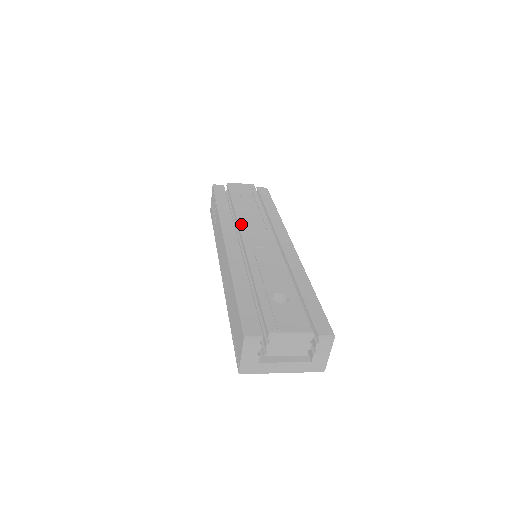
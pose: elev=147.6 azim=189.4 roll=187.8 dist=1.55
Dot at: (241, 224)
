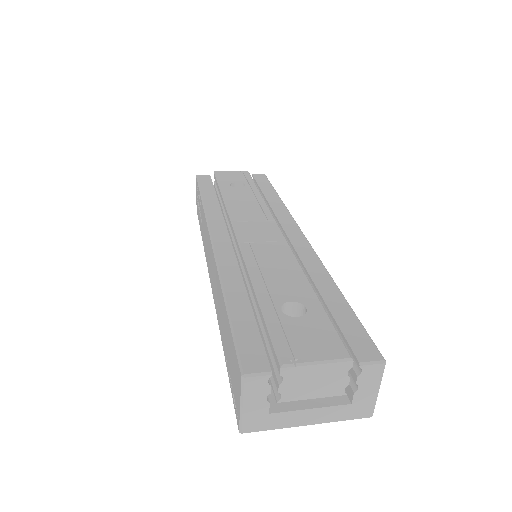
Dot at: (232, 215)
